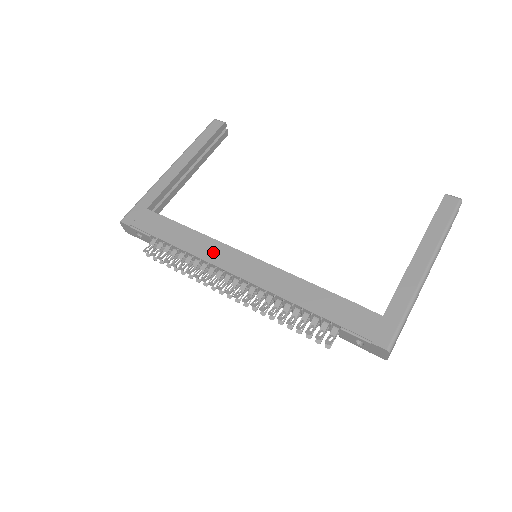
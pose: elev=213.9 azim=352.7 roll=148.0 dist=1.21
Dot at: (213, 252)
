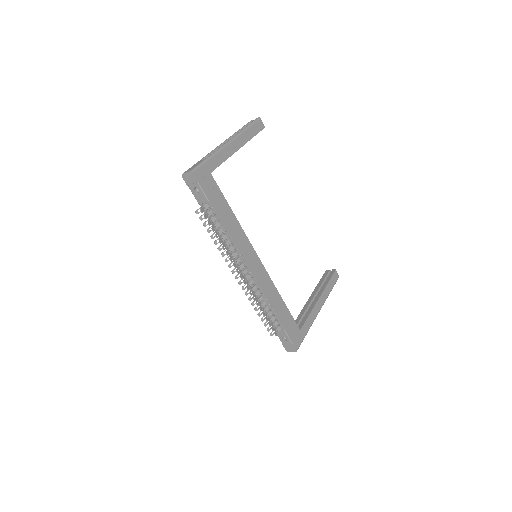
Dot at: (242, 242)
